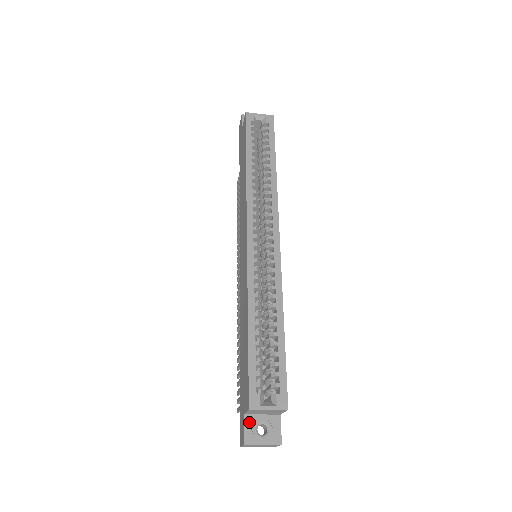
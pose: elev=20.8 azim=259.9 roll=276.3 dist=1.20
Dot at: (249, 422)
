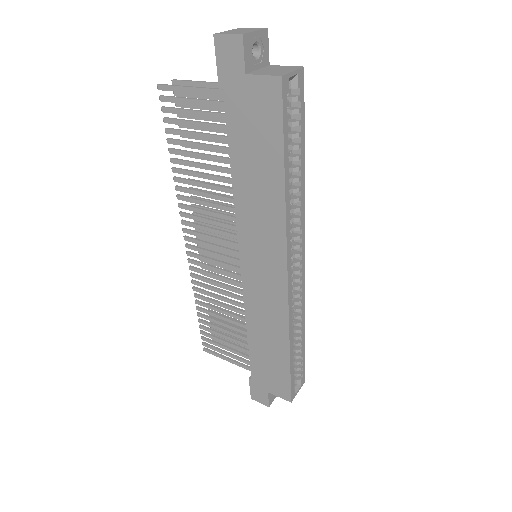
Dot at: occluded
